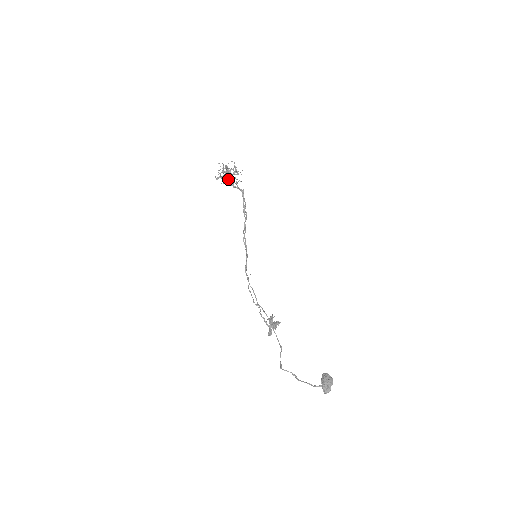
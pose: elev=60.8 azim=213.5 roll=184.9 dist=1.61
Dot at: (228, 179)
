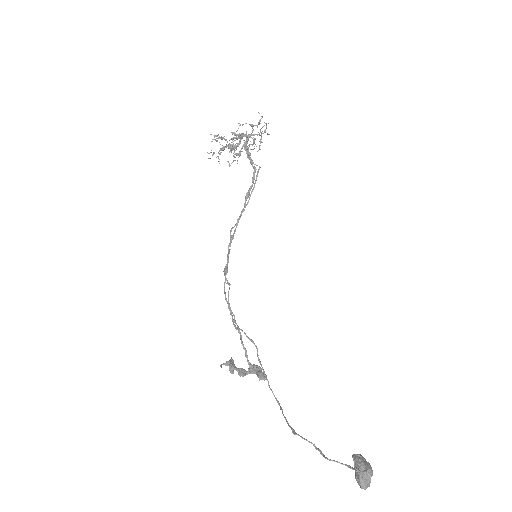
Dot at: (246, 143)
